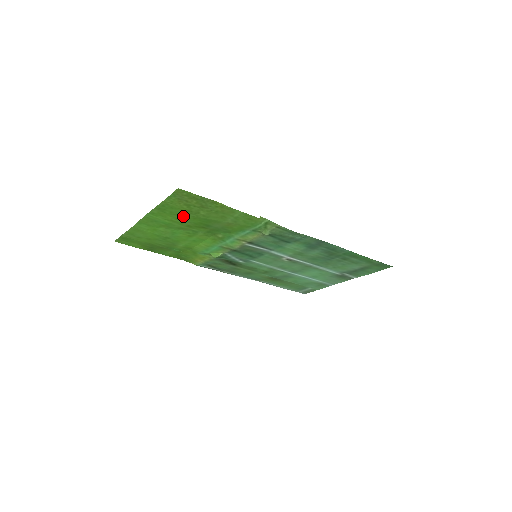
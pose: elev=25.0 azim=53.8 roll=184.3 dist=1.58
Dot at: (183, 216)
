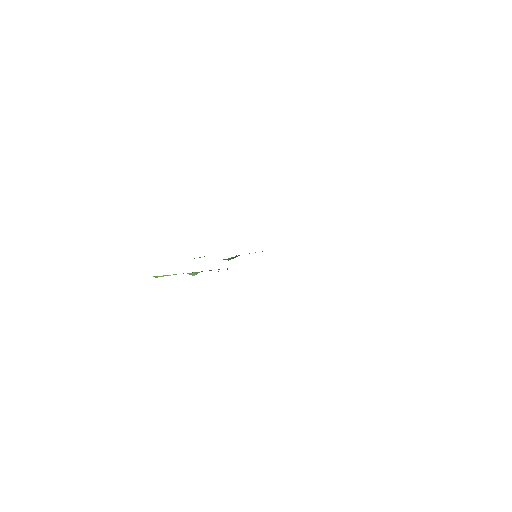
Dot at: occluded
